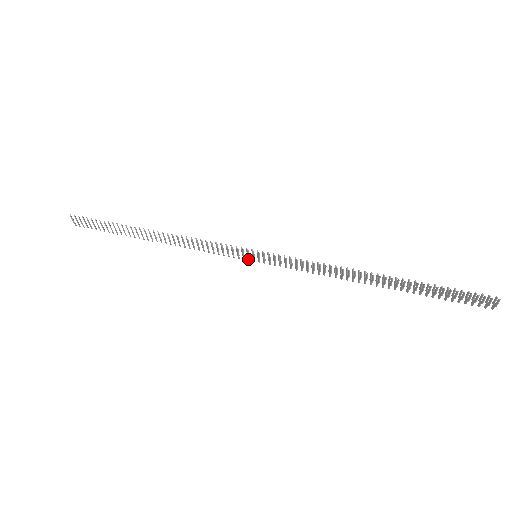
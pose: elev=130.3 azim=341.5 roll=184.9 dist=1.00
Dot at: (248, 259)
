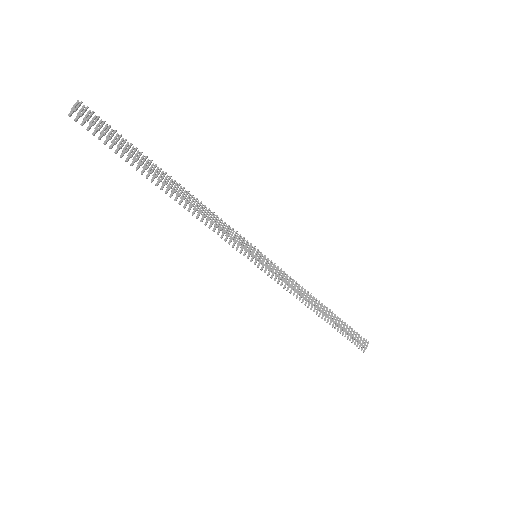
Dot at: (248, 257)
